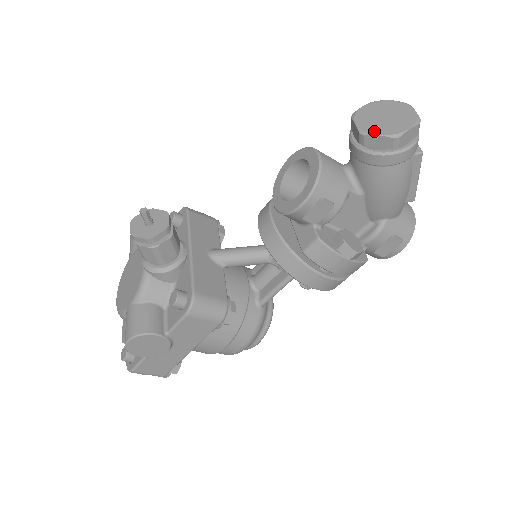
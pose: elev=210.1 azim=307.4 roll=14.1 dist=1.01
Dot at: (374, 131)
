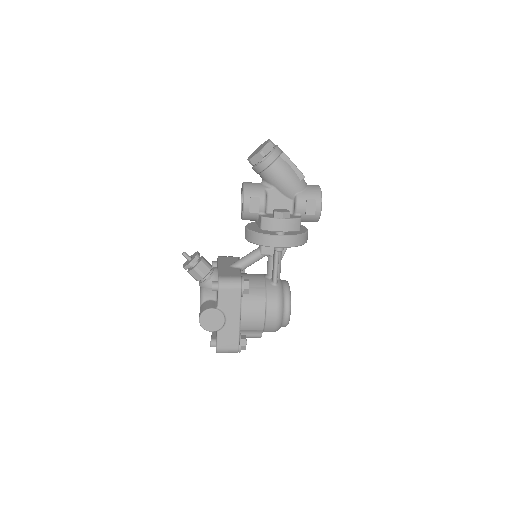
Dot at: (252, 156)
